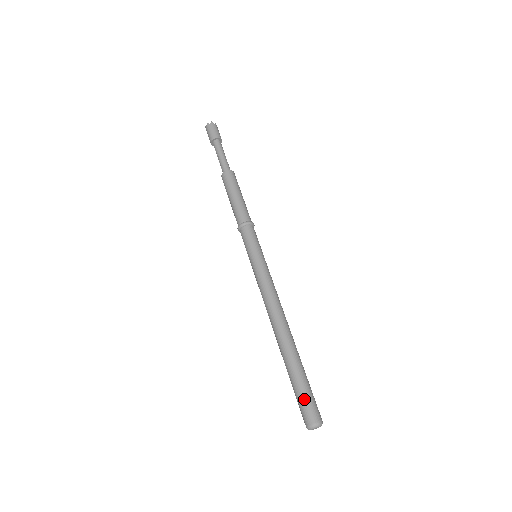
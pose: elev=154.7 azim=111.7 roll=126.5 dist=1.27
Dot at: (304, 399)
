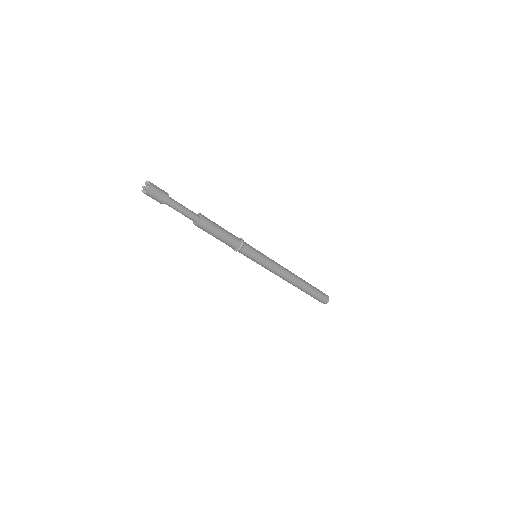
Dot at: (320, 298)
